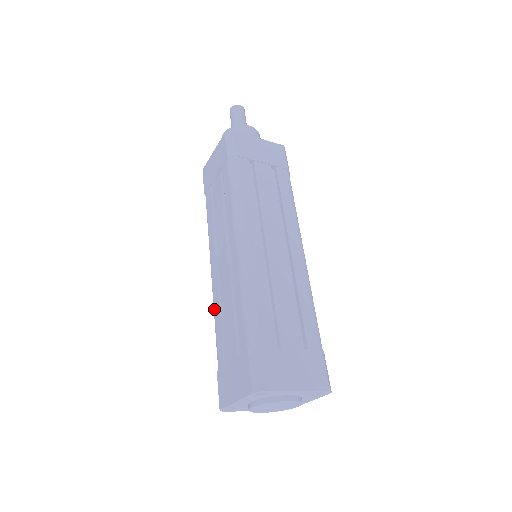
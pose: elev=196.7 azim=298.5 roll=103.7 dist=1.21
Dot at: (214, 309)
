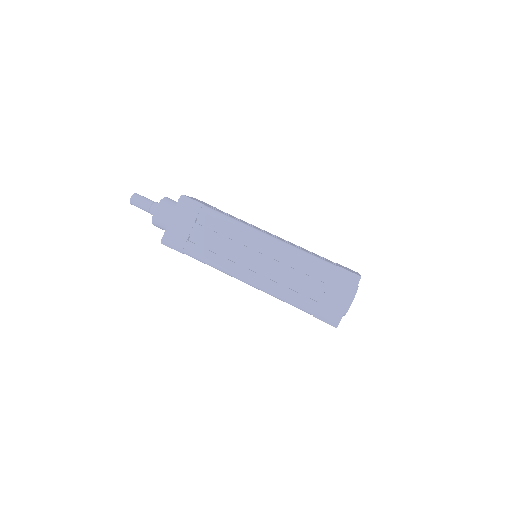
Dot at: (276, 291)
